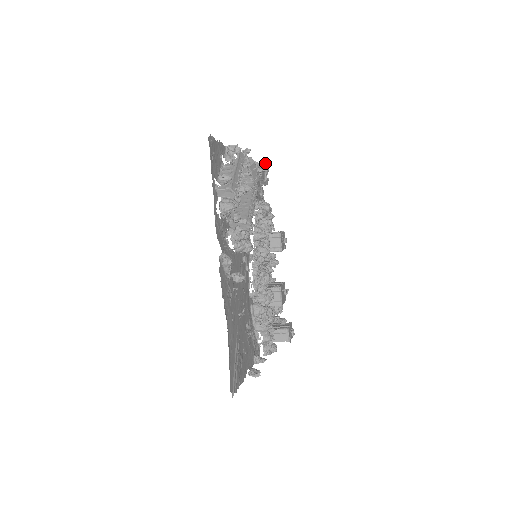
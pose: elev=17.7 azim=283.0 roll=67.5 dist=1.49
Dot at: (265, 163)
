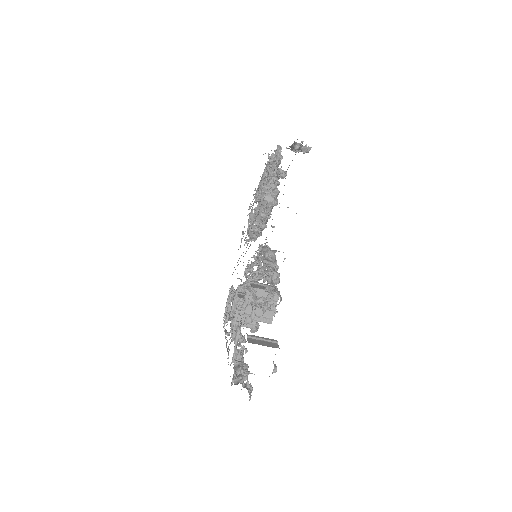
Dot at: occluded
